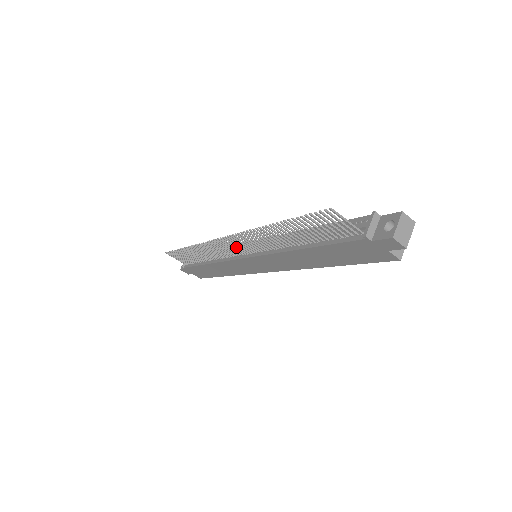
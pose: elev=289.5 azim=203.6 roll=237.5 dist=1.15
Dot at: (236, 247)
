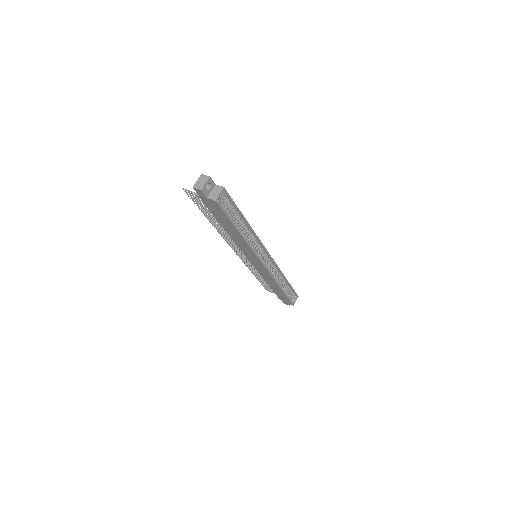
Dot at: (242, 253)
